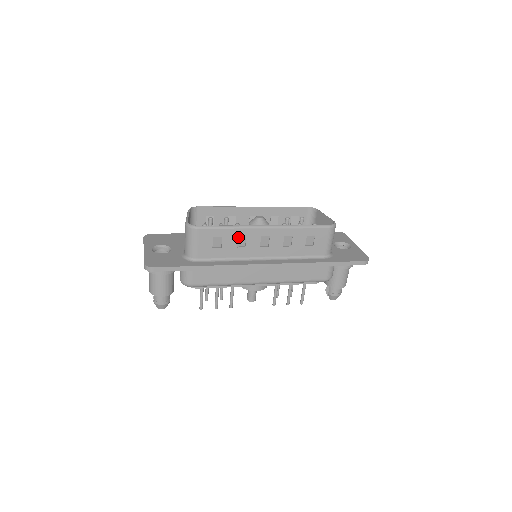
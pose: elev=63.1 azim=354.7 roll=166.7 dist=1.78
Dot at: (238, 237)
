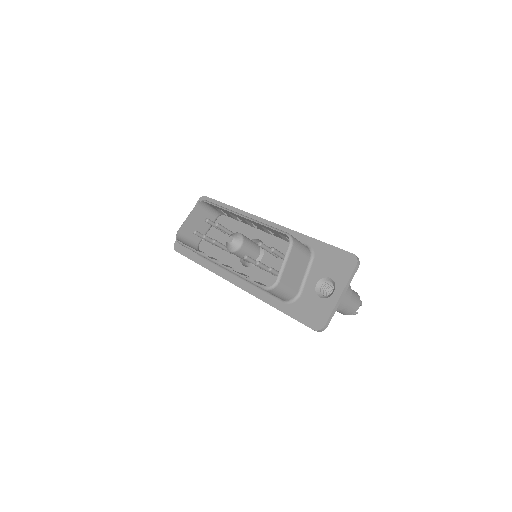
Dot at: occluded
